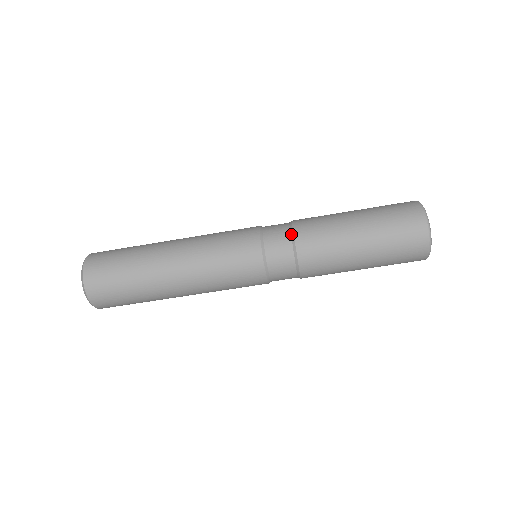
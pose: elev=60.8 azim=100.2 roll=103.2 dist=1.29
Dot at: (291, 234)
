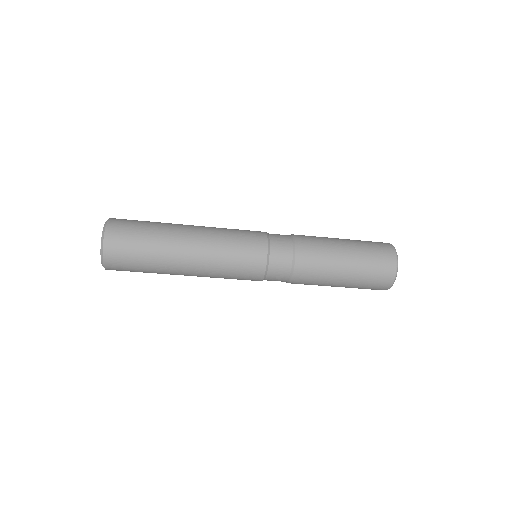
Dot at: (290, 277)
